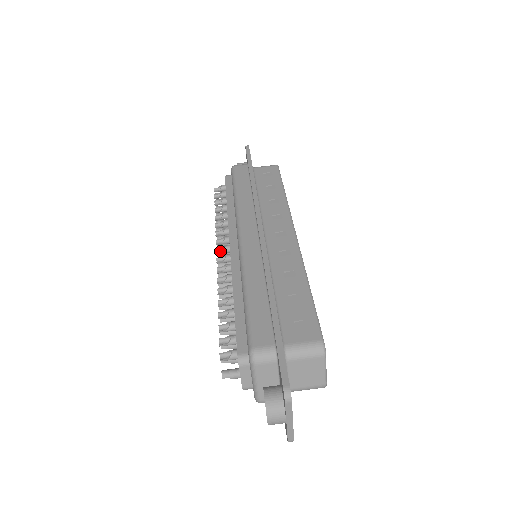
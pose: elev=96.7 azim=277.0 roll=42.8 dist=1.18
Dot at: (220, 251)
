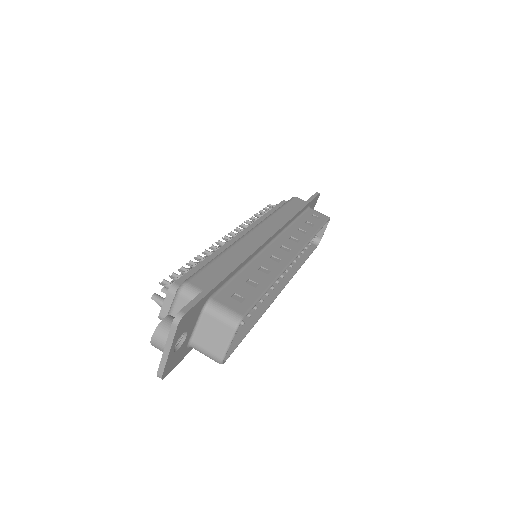
Dot at: (233, 235)
